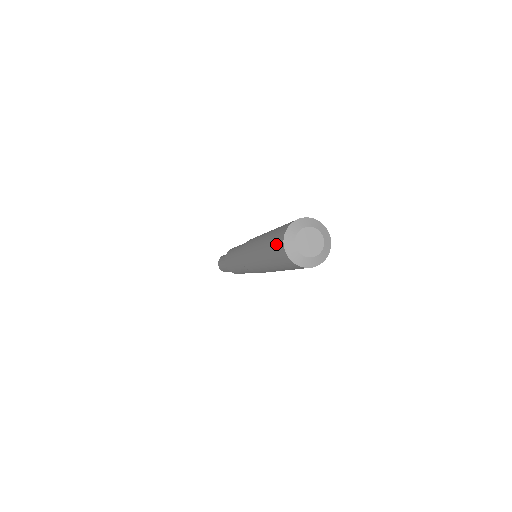
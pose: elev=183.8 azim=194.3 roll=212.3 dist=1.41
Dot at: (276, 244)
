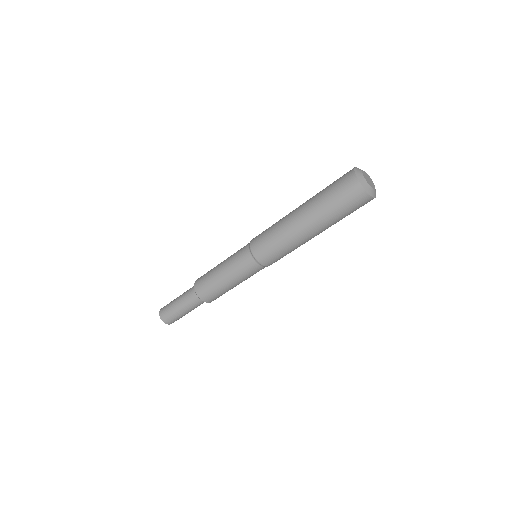
Dot at: (340, 178)
